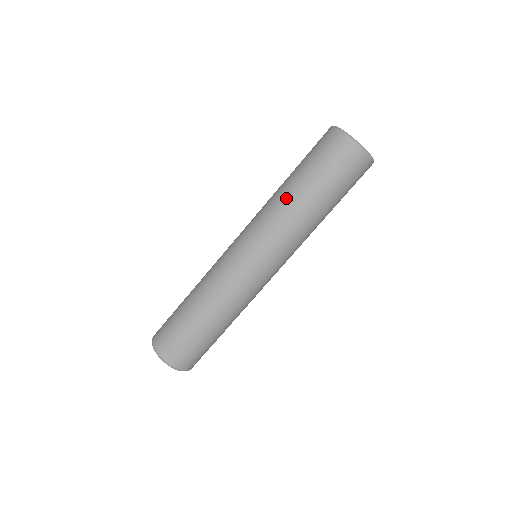
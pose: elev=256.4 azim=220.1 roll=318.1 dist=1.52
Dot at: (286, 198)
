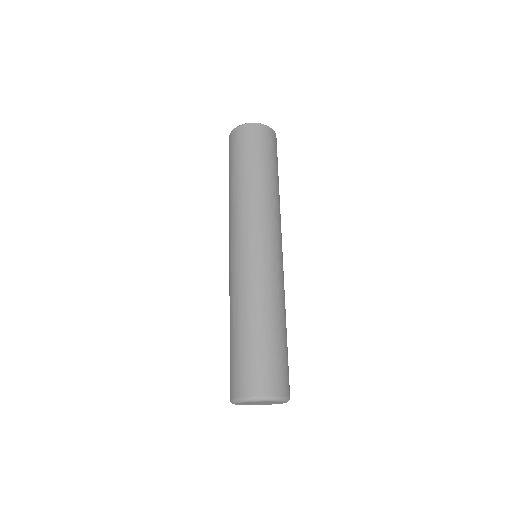
Dot at: (229, 197)
